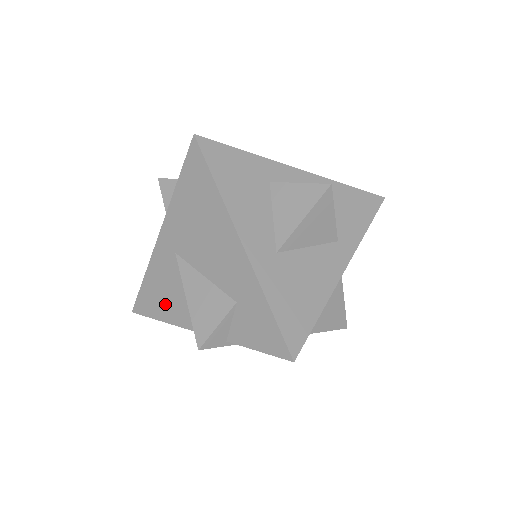
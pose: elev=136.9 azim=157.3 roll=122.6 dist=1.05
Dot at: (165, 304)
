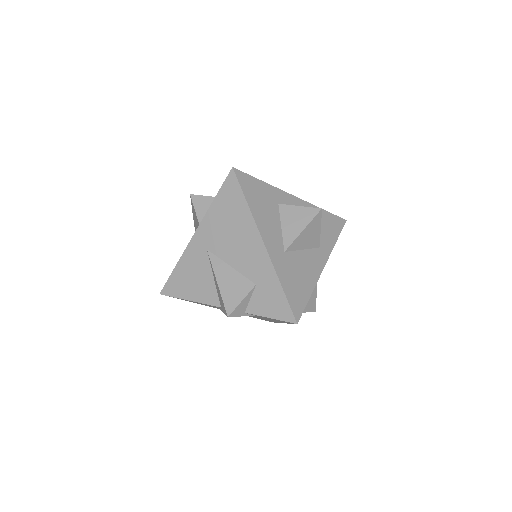
Dot at: (193, 287)
